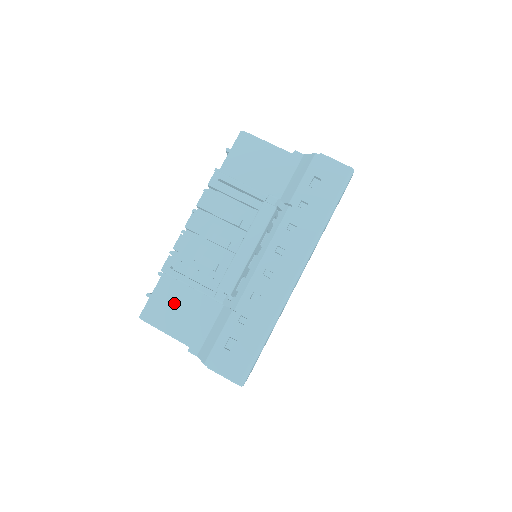
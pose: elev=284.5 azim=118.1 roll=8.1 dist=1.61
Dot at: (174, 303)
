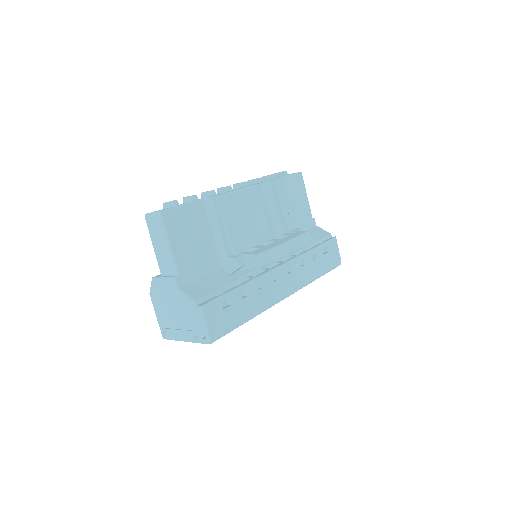
Dot at: (193, 230)
